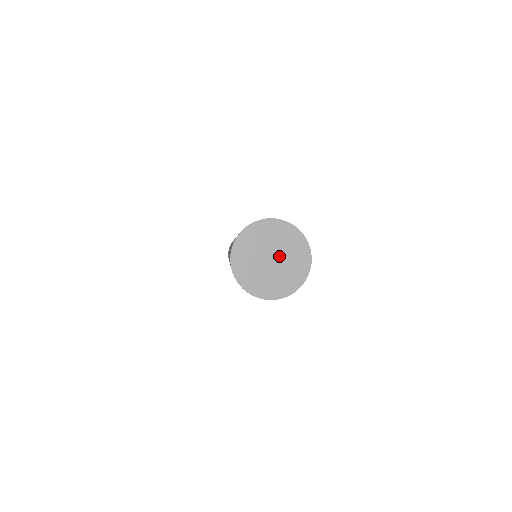
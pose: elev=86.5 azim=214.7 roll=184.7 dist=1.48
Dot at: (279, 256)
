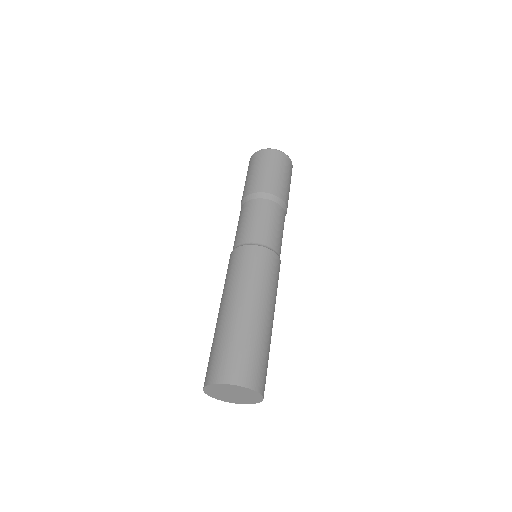
Dot at: (235, 393)
